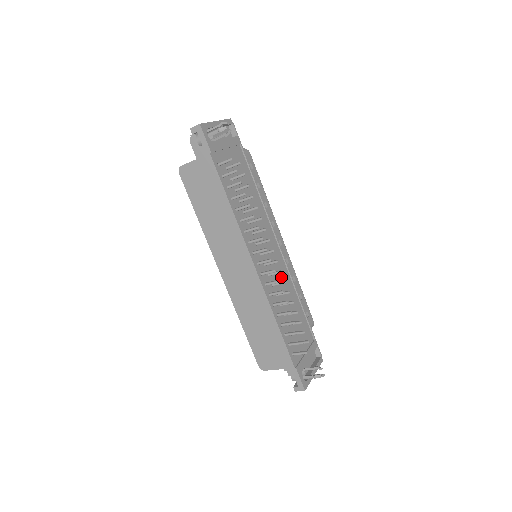
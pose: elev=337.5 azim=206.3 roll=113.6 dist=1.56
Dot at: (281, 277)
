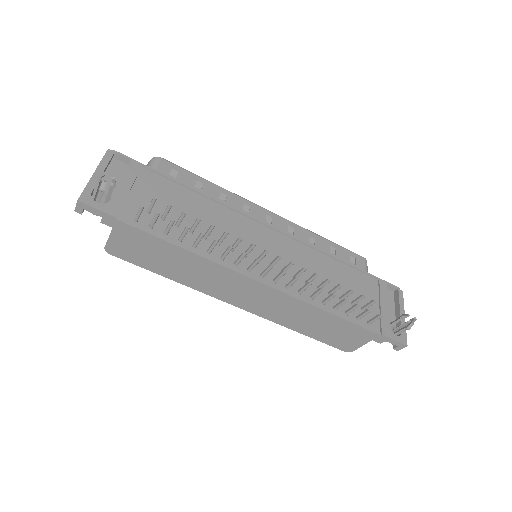
Dot at: (297, 258)
